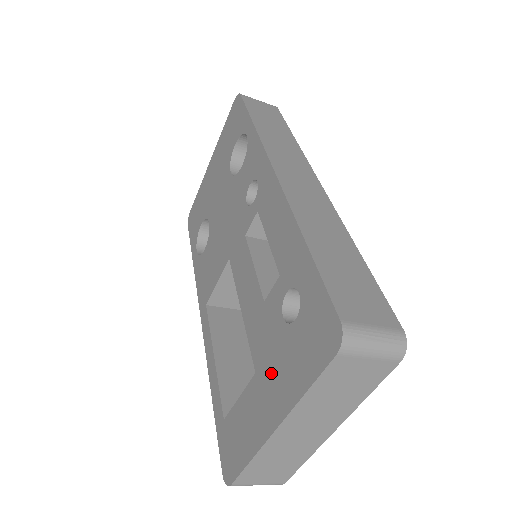
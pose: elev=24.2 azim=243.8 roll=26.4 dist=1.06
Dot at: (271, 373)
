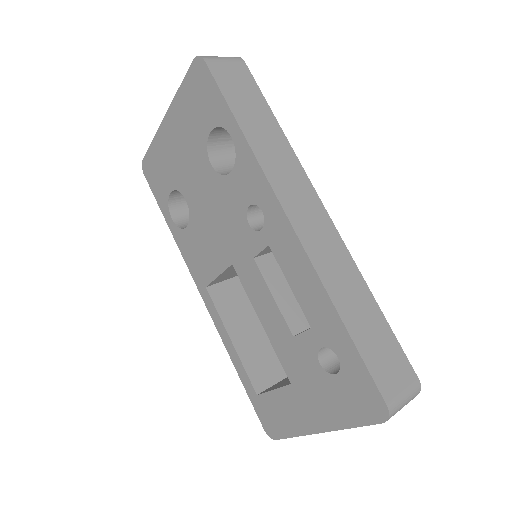
Dot at: (311, 395)
